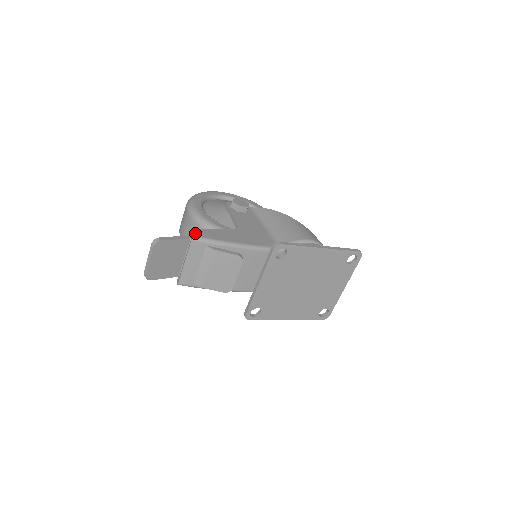
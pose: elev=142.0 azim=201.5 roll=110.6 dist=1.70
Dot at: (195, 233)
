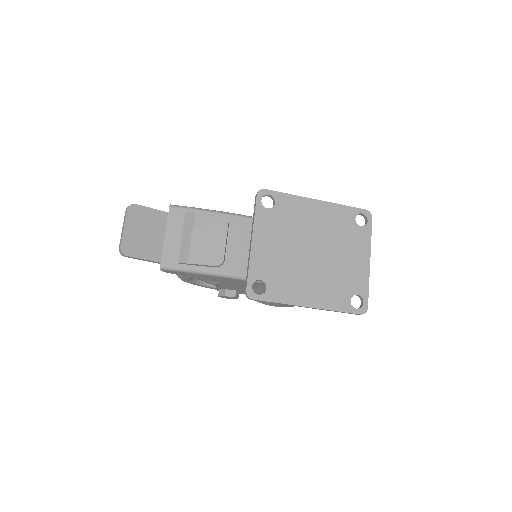
Dot at: occluded
